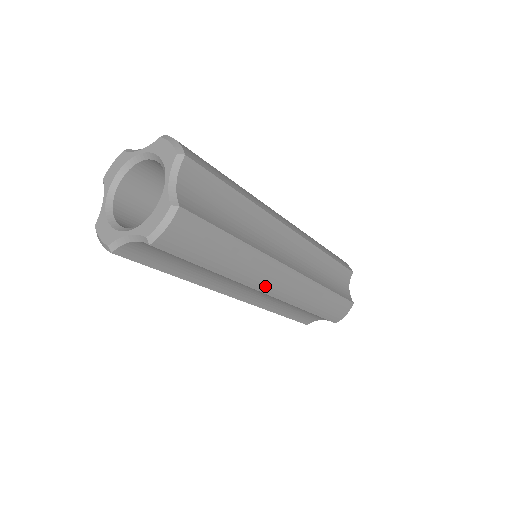
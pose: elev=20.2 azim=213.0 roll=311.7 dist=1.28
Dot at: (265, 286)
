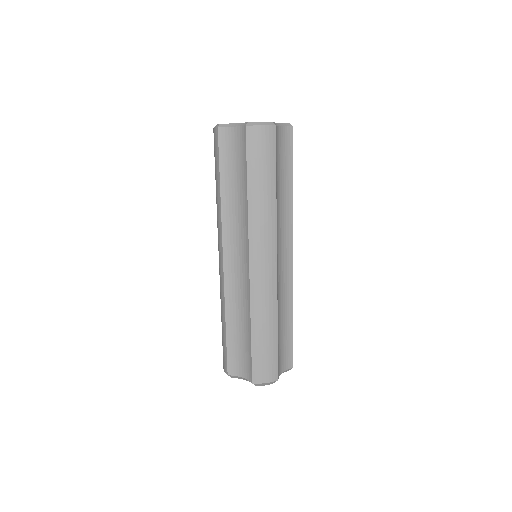
Dot at: (255, 248)
